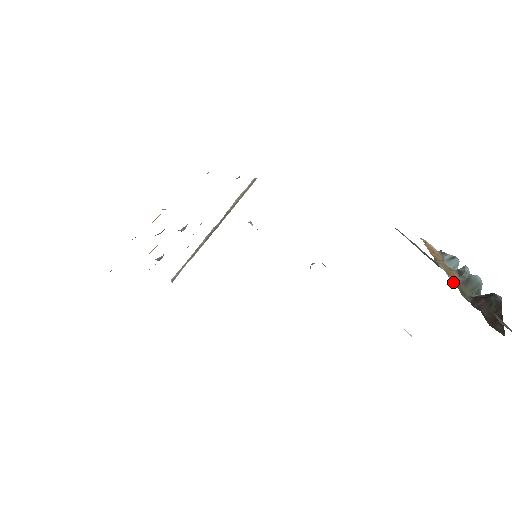
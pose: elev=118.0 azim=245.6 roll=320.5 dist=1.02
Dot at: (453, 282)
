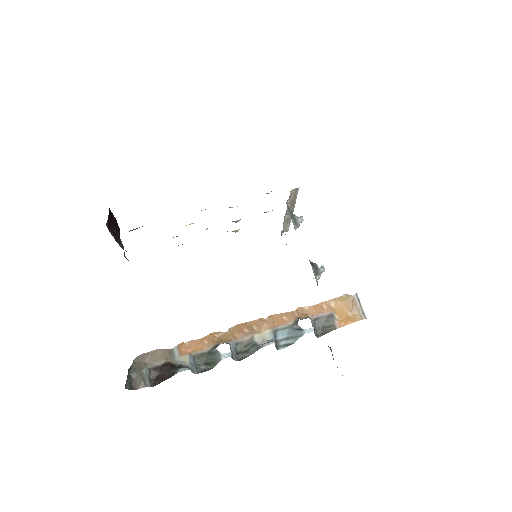
Dot at: (157, 351)
